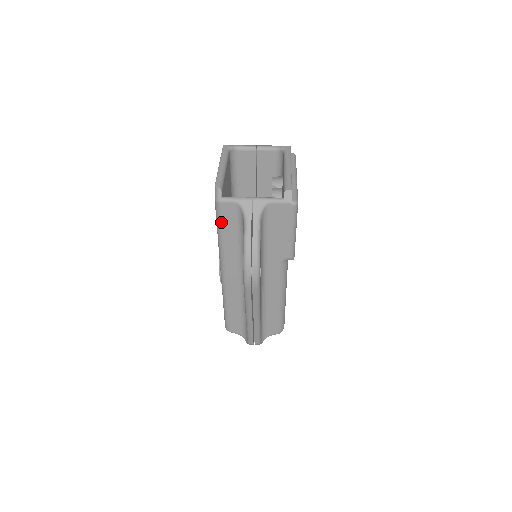
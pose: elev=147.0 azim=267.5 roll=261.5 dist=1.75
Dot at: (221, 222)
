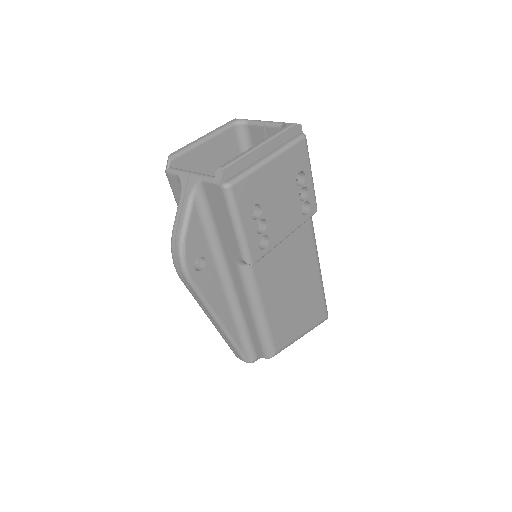
Dot at: (175, 197)
